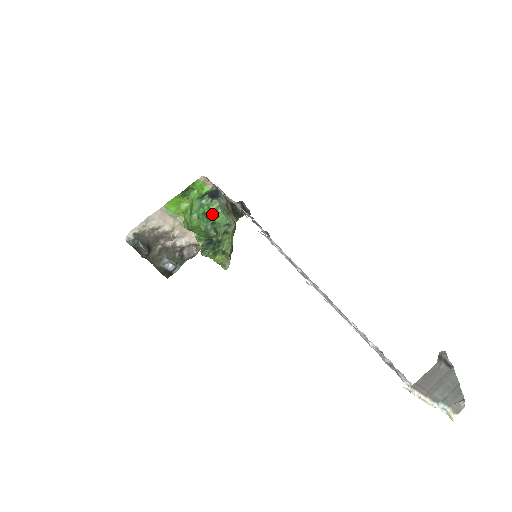
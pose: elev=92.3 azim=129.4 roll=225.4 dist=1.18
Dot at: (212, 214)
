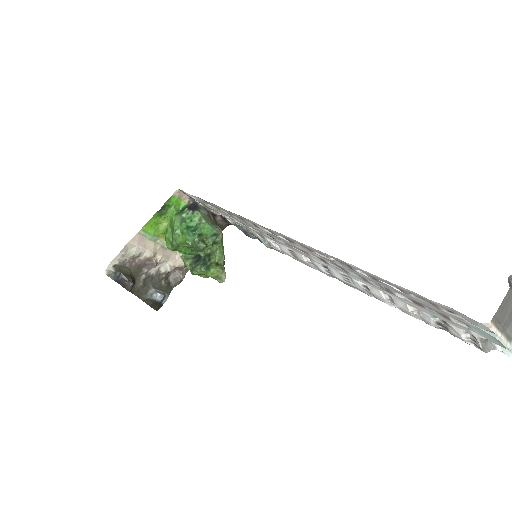
Dot at: (196, 226)
